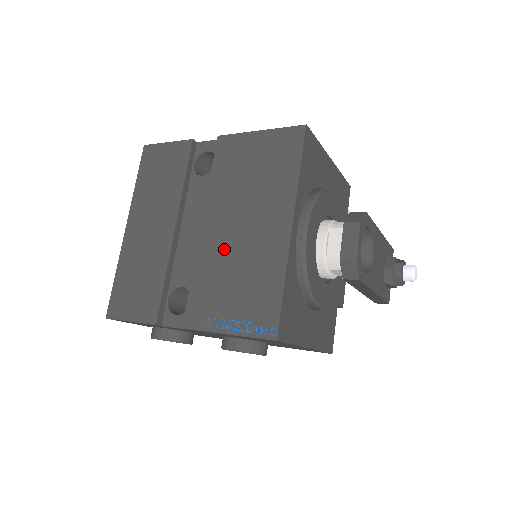
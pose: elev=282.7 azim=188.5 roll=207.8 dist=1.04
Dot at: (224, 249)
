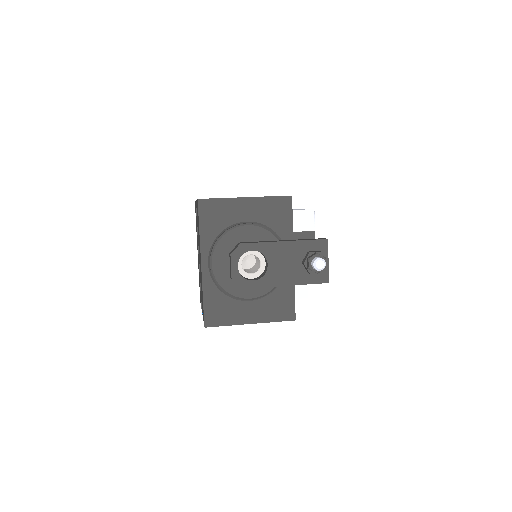
Dot at: (200, 272)
